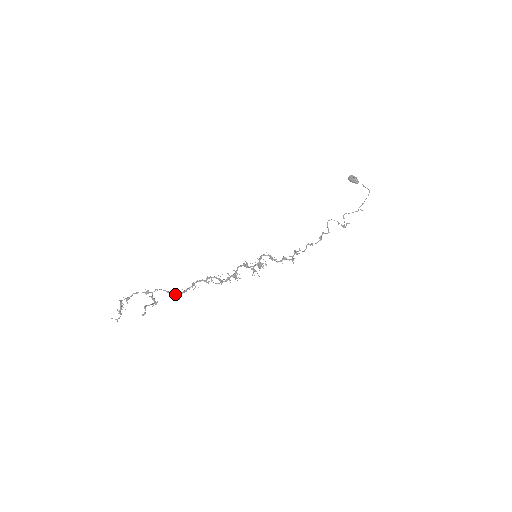
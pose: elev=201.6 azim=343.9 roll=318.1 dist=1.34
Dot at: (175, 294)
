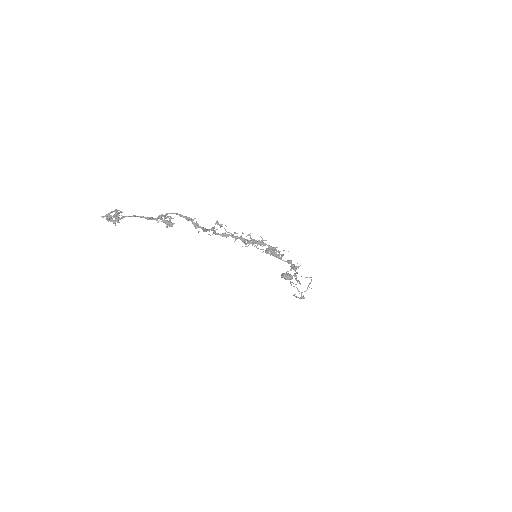
Dot at: (196, 224)
